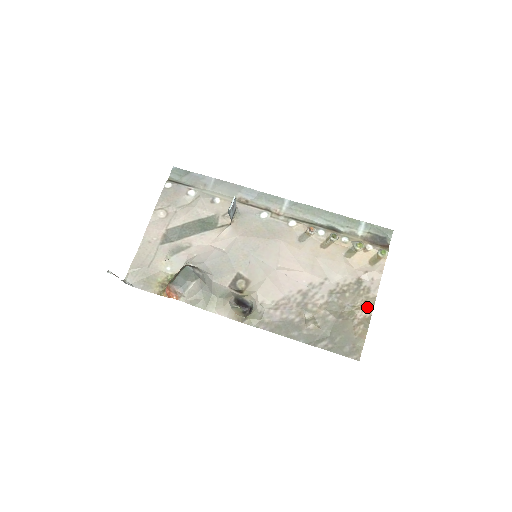
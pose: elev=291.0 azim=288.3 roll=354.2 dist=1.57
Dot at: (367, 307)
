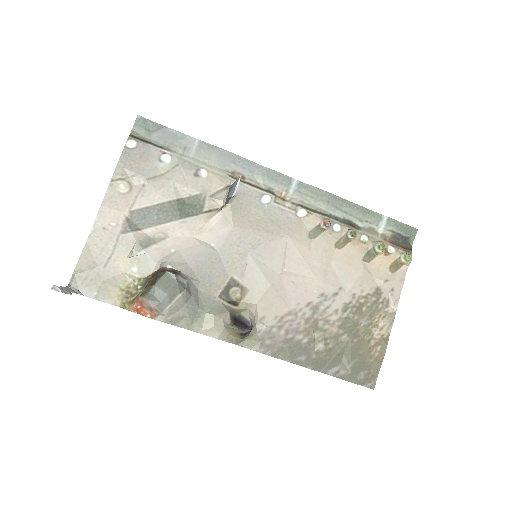
Dot at: (386, 324)
